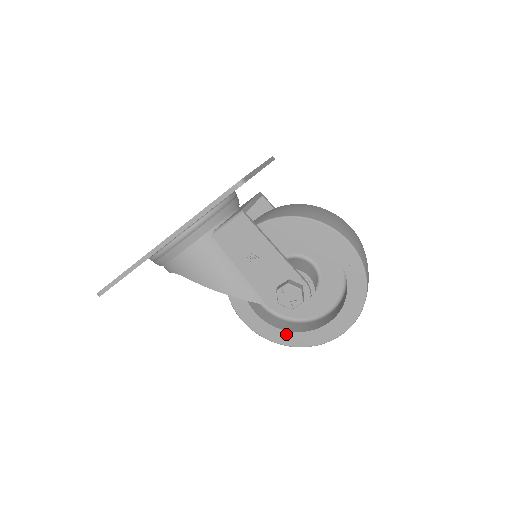
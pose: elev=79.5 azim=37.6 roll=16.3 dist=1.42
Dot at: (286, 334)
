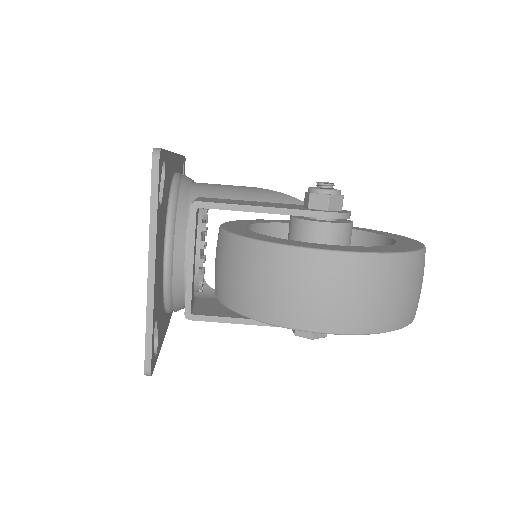
Dot at: occluded
